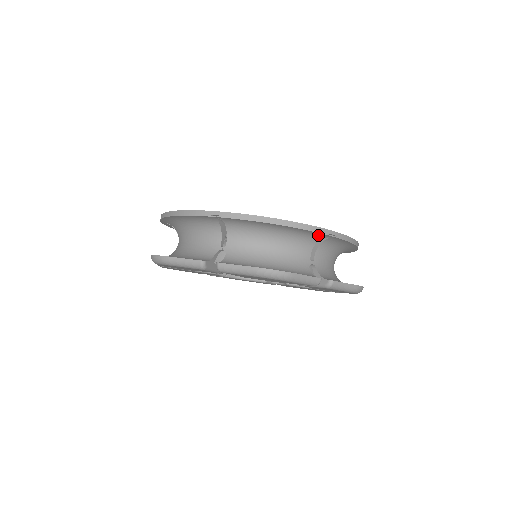
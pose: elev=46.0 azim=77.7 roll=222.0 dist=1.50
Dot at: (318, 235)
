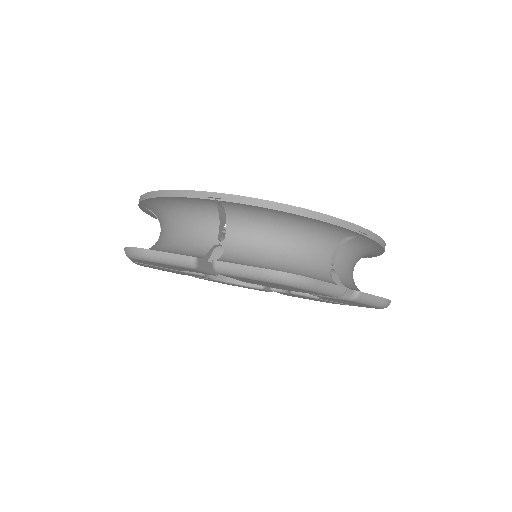
Dot at: (344, 232)
